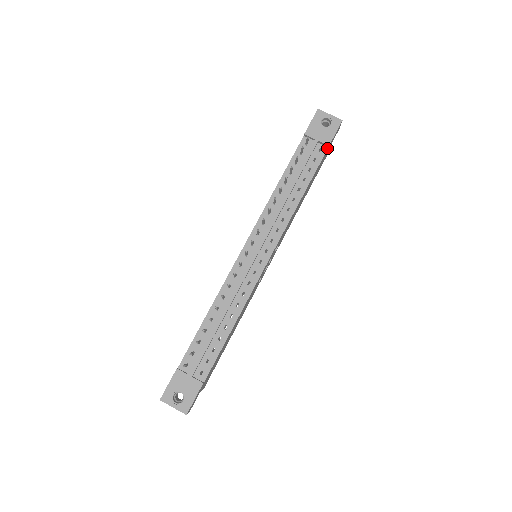
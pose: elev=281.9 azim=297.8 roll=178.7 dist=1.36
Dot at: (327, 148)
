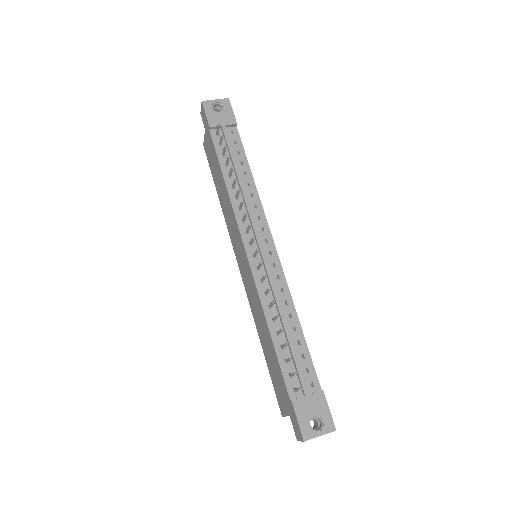
Dot at: (236, 127)
